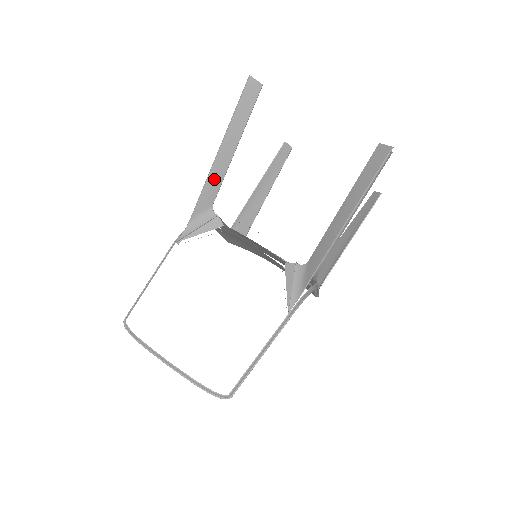
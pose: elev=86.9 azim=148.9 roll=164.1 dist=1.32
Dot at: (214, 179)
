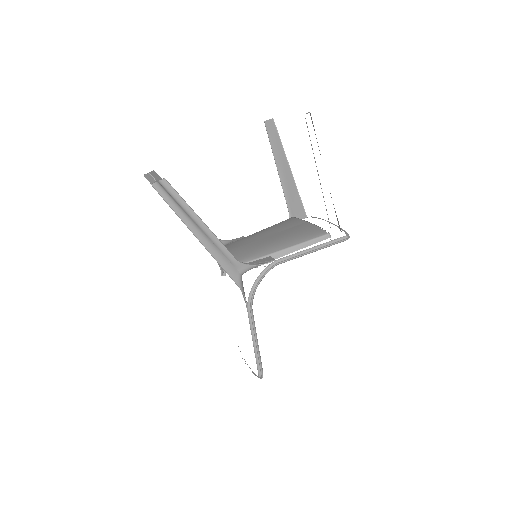
Dot at: occluded
